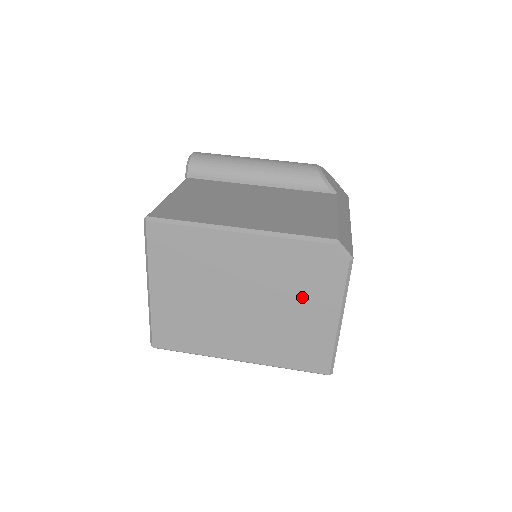
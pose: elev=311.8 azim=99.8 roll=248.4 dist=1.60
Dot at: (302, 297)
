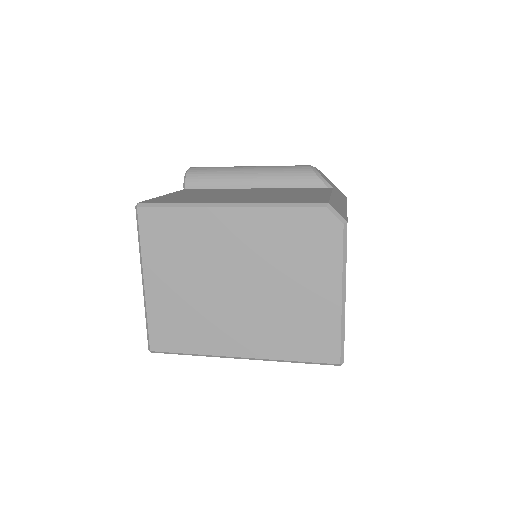
Dot at: (300, 272)
